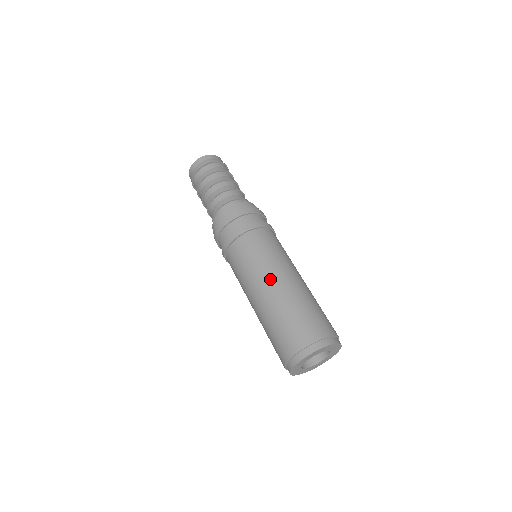
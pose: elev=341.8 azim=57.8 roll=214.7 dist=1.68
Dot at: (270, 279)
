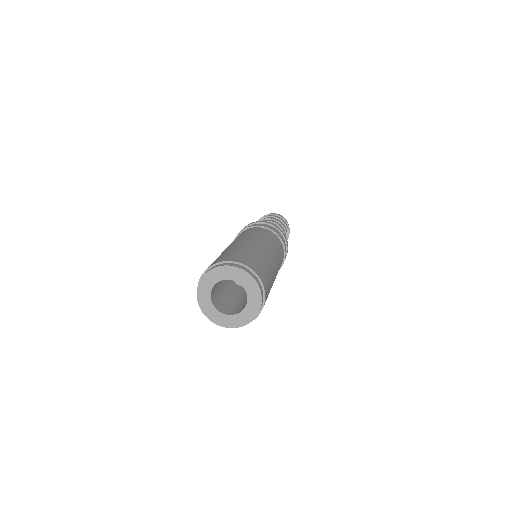
Dot at: (230, 244)
